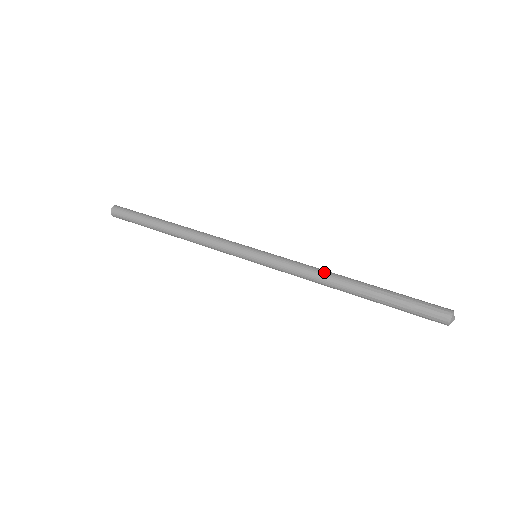
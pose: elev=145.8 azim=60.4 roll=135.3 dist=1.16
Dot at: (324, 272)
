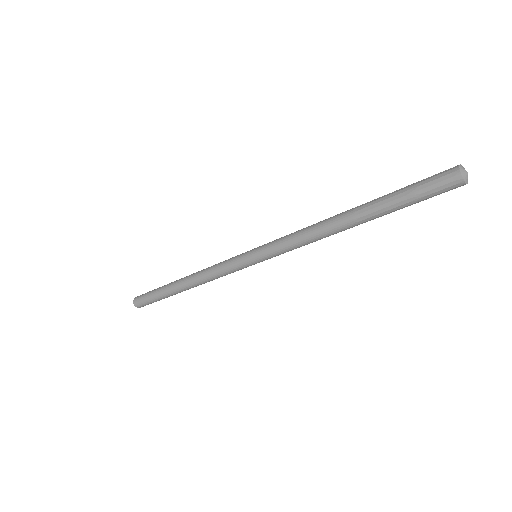
Dot at: occluded
